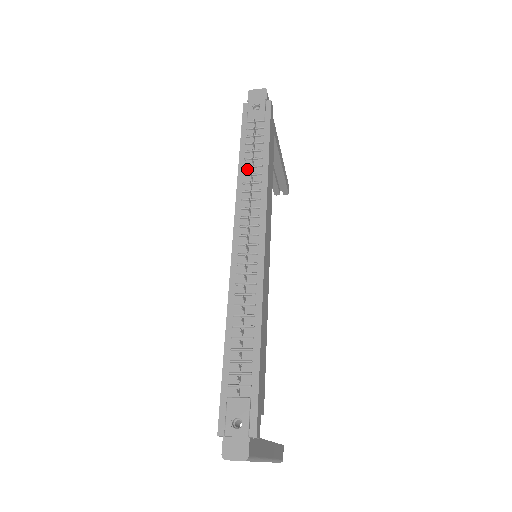
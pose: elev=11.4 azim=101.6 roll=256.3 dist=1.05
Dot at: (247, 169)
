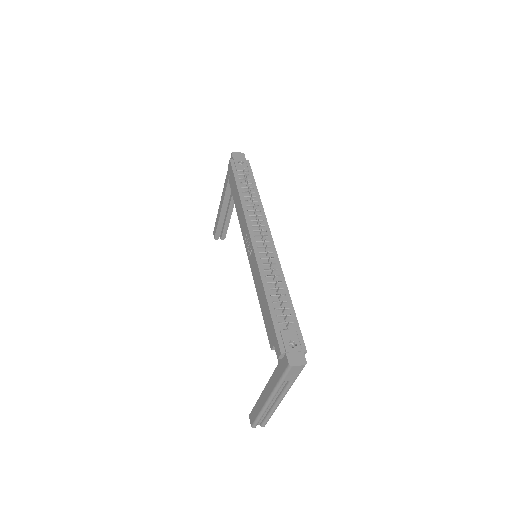
Dot at: (246, 198)
